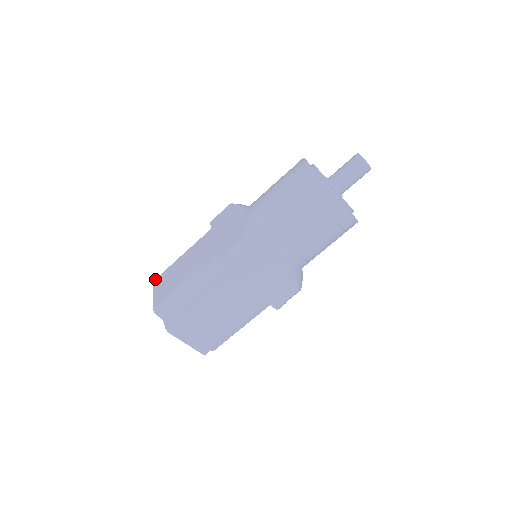
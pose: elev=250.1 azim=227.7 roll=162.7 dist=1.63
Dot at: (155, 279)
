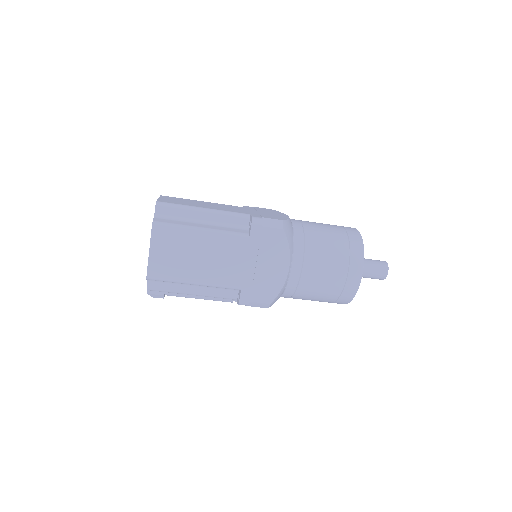
Dot at: occluded
